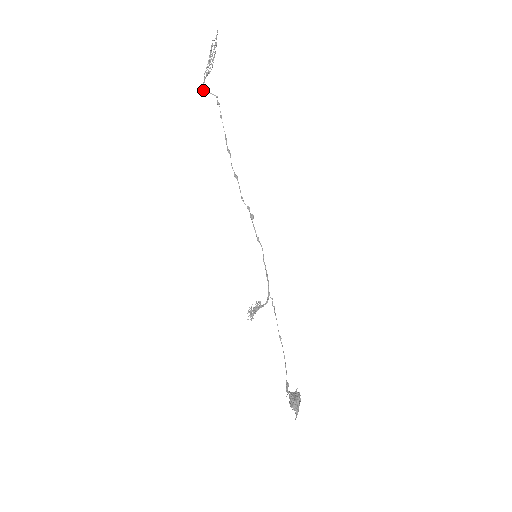
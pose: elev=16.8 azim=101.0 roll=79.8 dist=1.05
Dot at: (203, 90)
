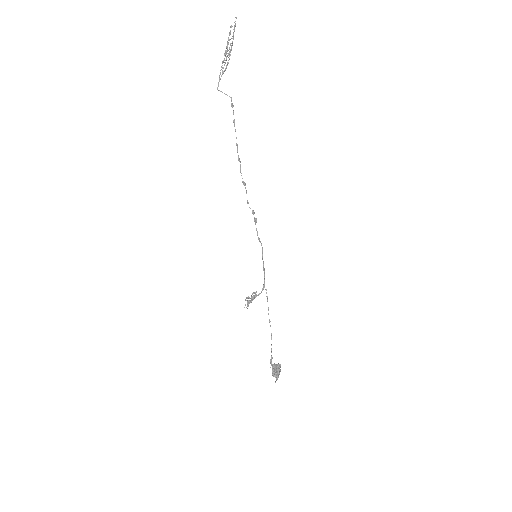
Dot at: (218, 90)
